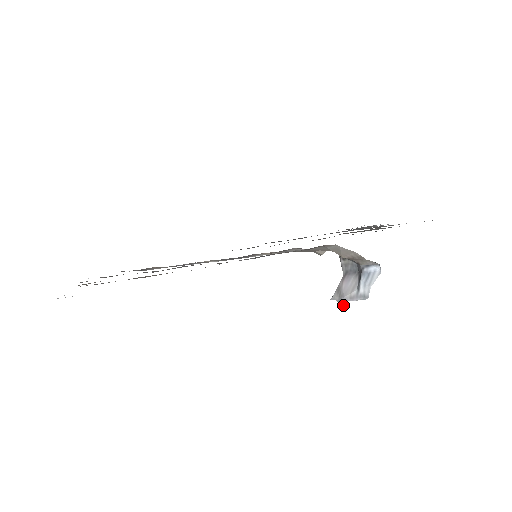
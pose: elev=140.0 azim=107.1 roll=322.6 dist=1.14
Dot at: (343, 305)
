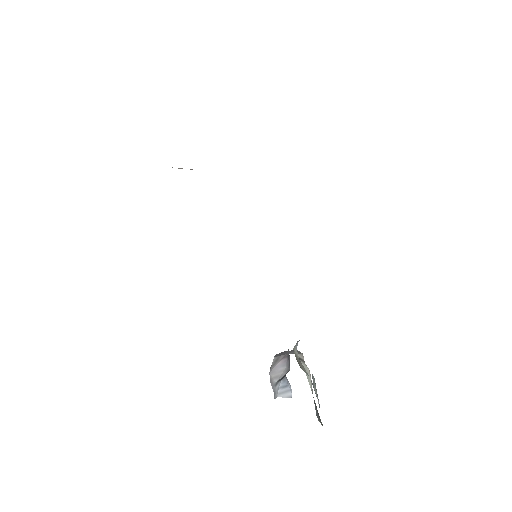
Dot at: occluded
